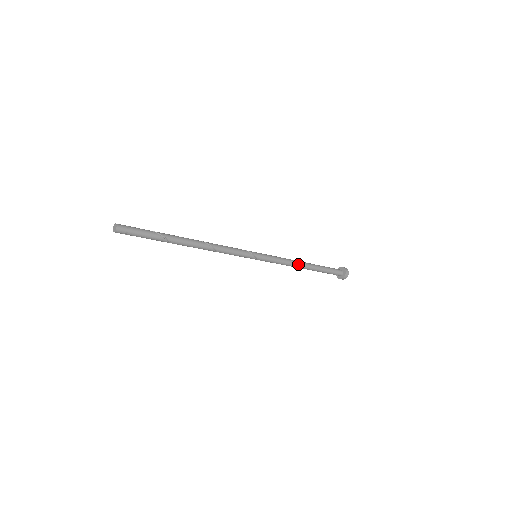
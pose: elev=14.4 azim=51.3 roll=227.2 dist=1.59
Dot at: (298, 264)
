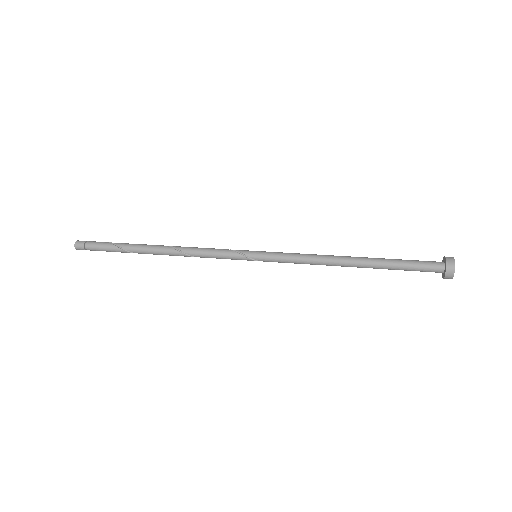
Dot at: (333, 262)
